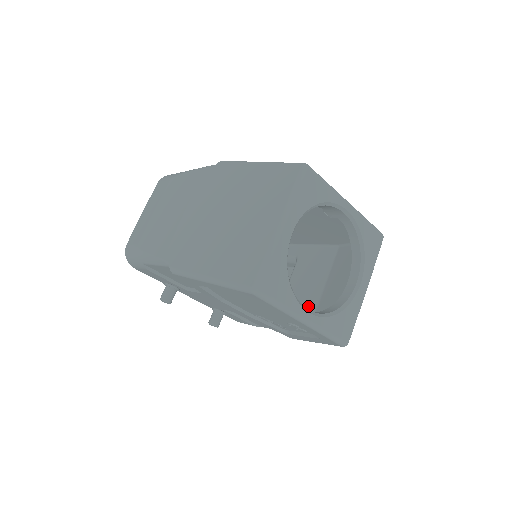
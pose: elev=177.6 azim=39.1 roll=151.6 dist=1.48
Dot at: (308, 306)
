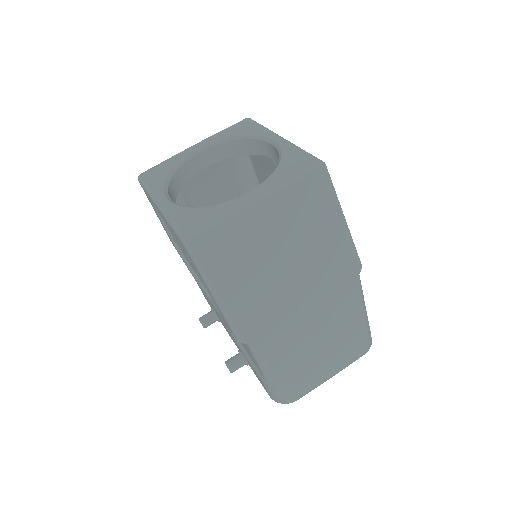
Dot at: occluded
